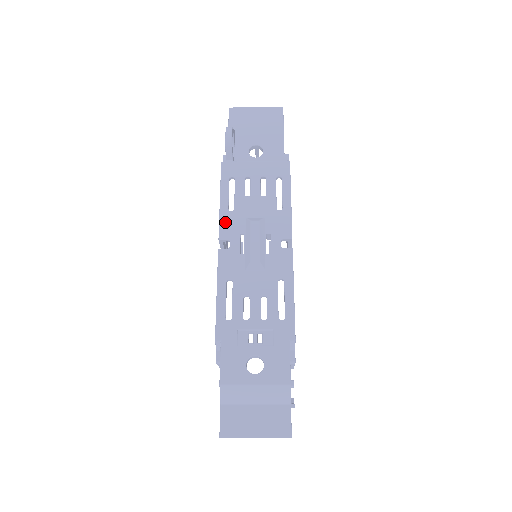
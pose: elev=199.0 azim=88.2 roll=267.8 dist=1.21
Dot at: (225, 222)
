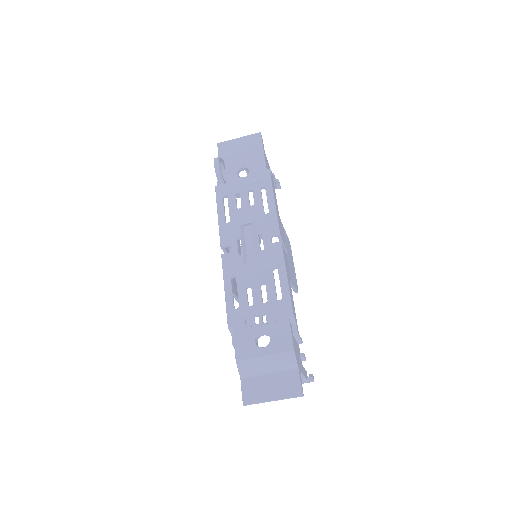
Dot at: (224, 232)
